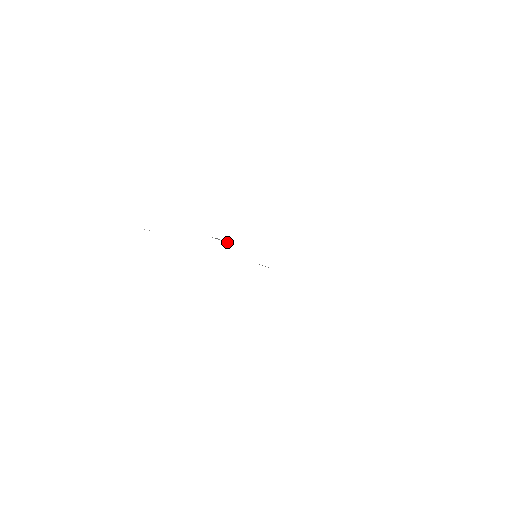
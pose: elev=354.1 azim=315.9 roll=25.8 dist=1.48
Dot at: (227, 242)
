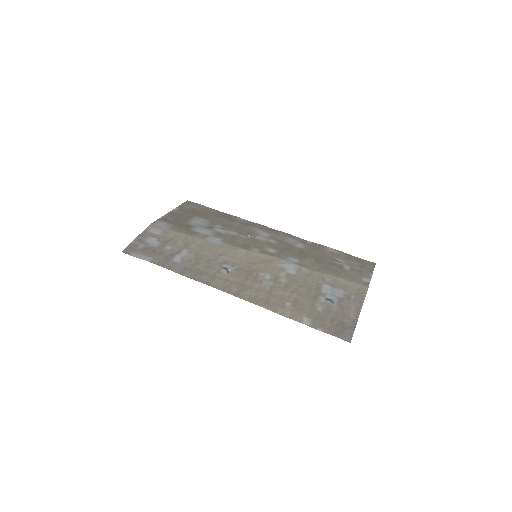
Dot at: (236, 267)
